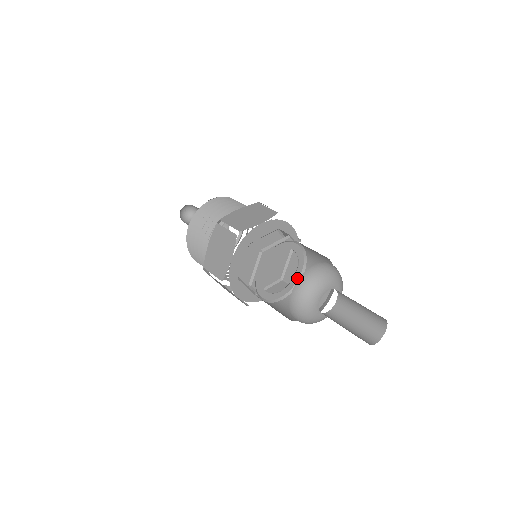
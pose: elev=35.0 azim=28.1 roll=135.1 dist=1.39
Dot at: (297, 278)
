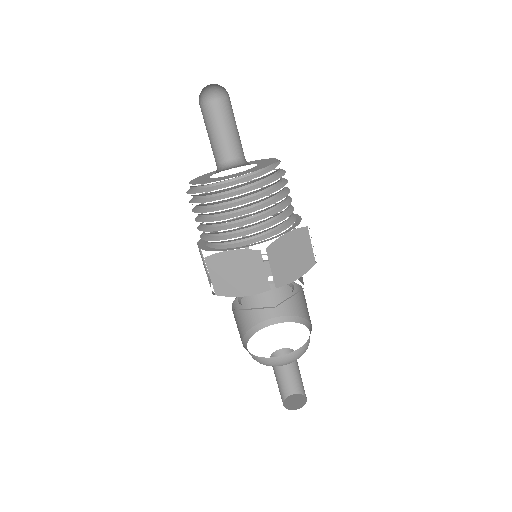
Dot at: occluded
